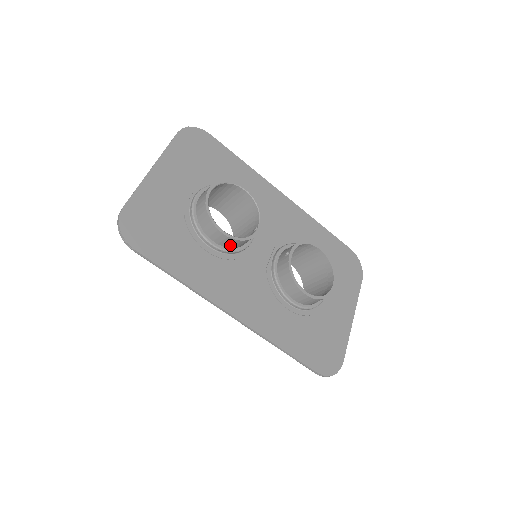
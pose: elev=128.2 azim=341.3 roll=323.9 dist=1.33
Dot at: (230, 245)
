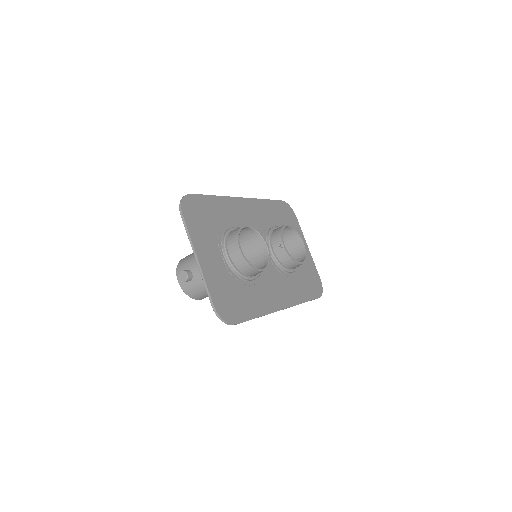
Dot at: occluded
